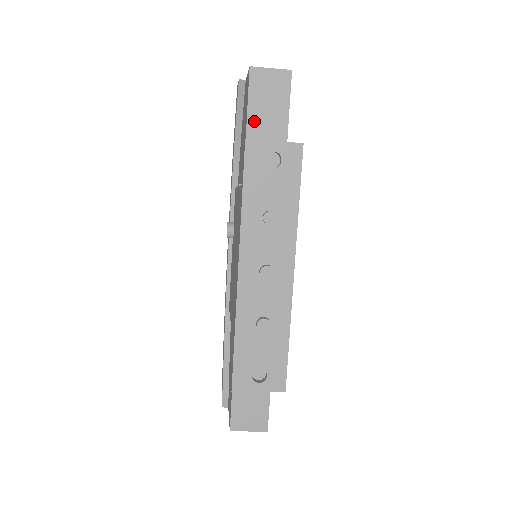
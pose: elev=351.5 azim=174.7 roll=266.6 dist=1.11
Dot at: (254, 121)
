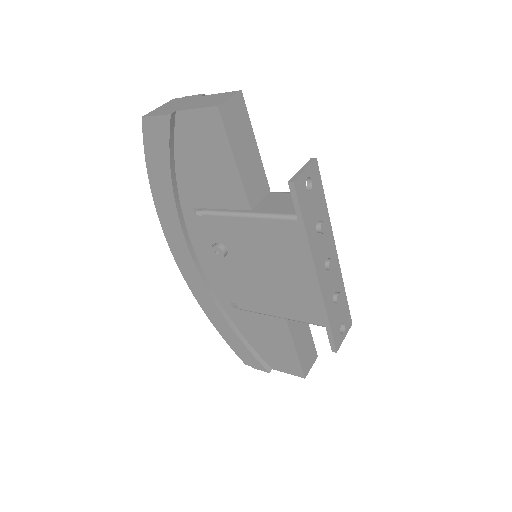
Dot at: (238, 154)
